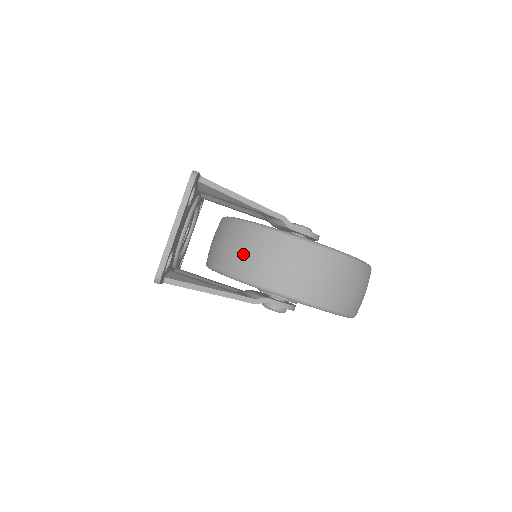
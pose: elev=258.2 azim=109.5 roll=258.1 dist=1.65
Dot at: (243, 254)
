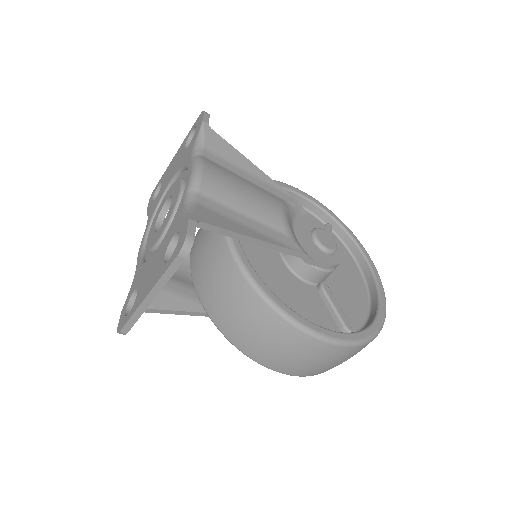
Dot at: (235, 318)
